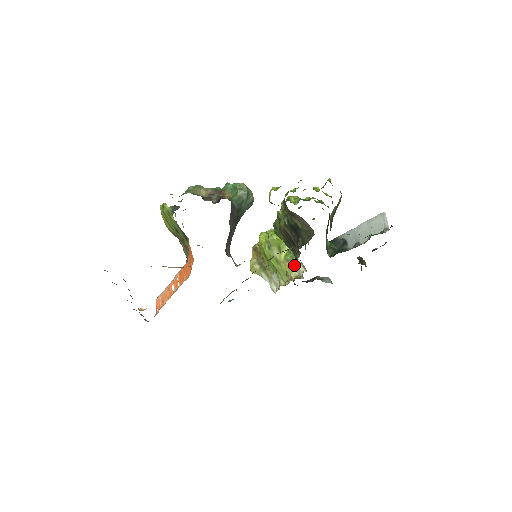
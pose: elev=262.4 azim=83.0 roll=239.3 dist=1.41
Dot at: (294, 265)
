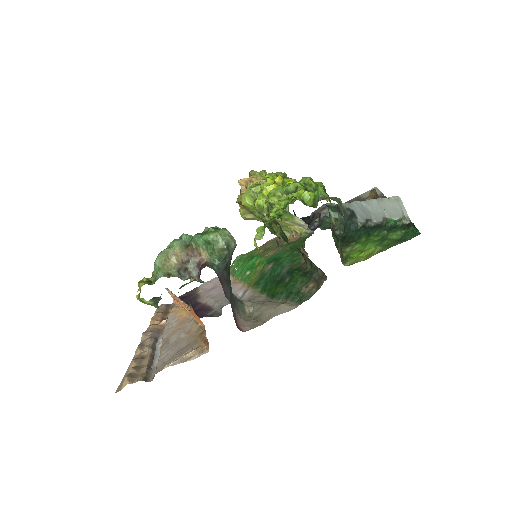
Dot at: (295, 223)
